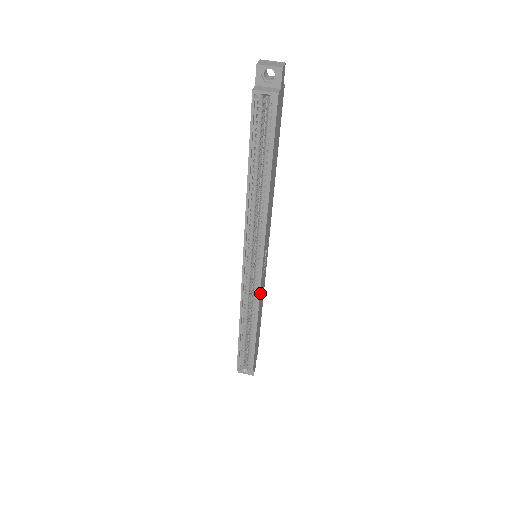
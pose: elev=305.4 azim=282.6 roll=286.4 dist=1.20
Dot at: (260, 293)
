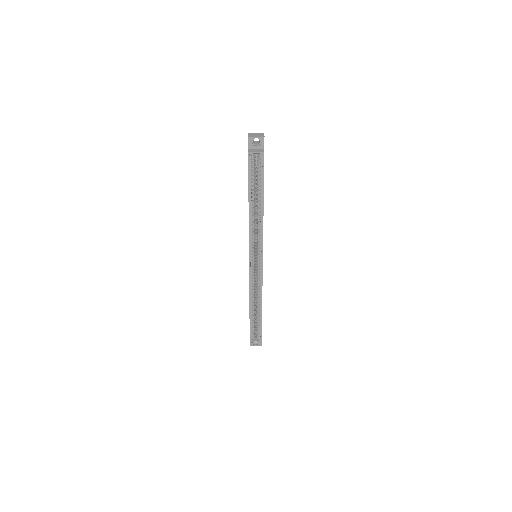
Dot at: (262, 281)
